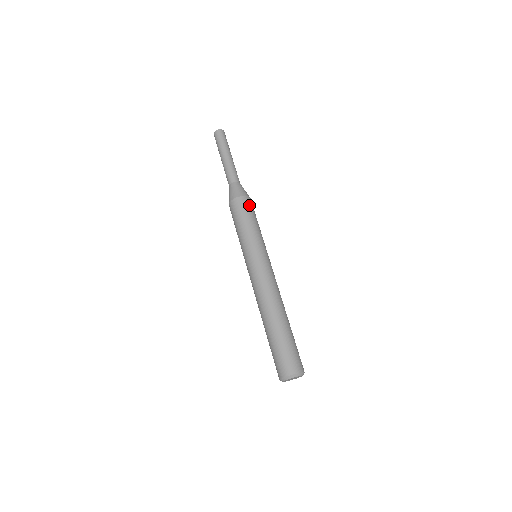
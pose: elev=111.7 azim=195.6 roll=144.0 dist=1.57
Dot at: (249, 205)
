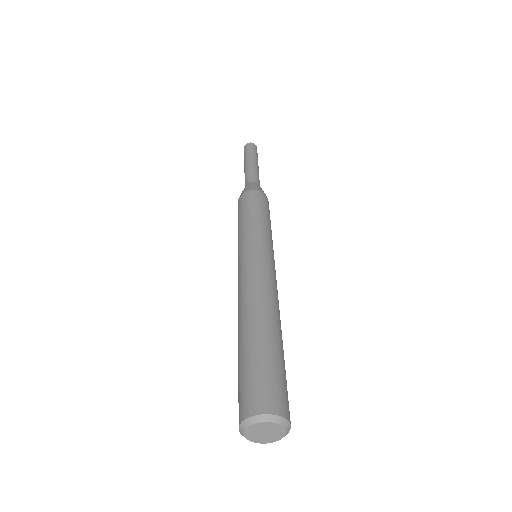
Dot at: (263, 200)
